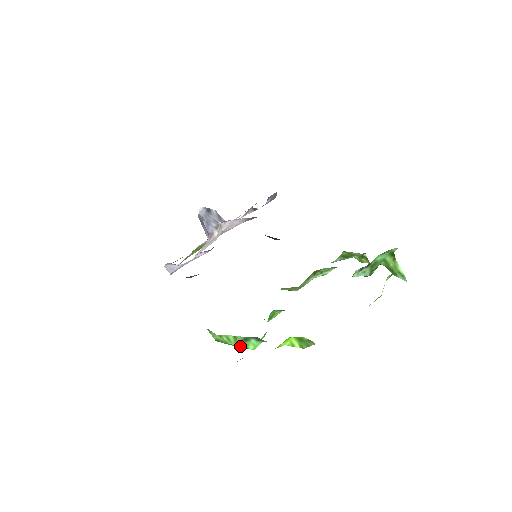
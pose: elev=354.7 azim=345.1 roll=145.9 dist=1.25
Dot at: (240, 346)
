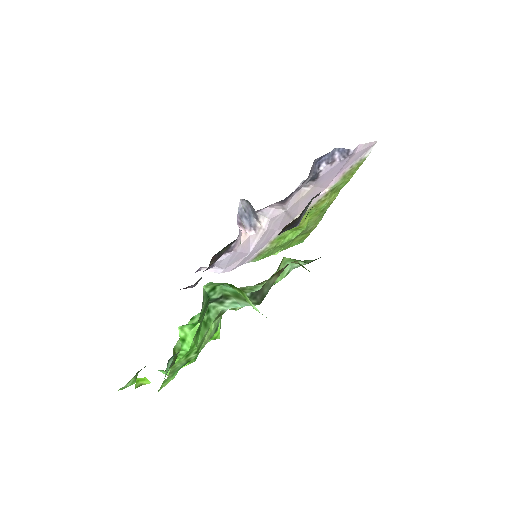
Dot at: occluded
